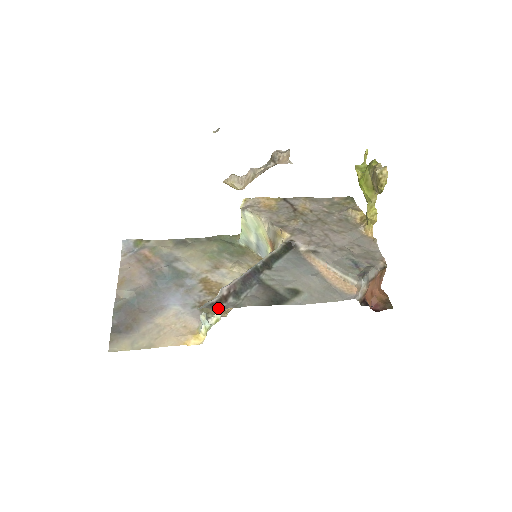
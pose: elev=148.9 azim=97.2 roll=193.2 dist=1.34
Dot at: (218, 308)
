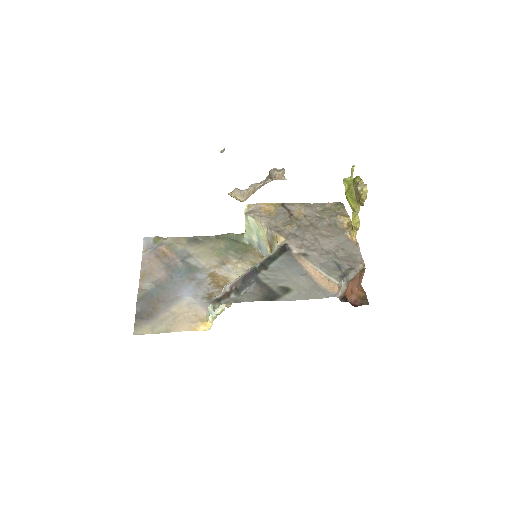
Dot at: (222, 303)
